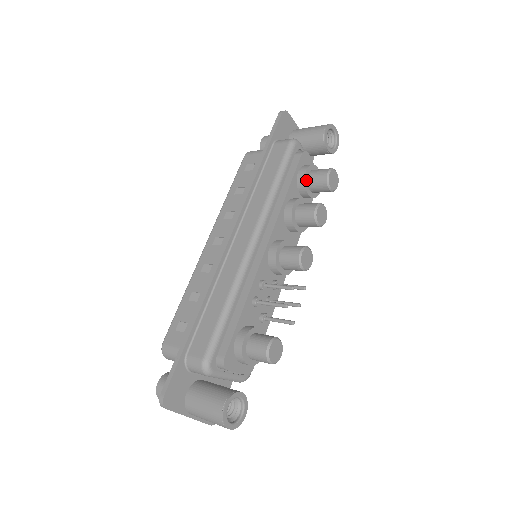
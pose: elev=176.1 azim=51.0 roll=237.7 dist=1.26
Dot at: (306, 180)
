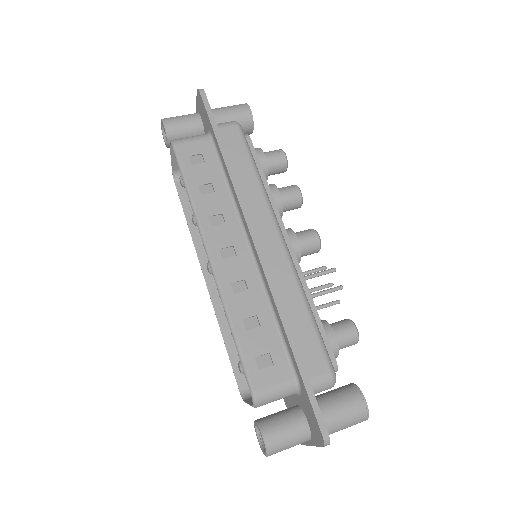
Dot at: (266, 164)
